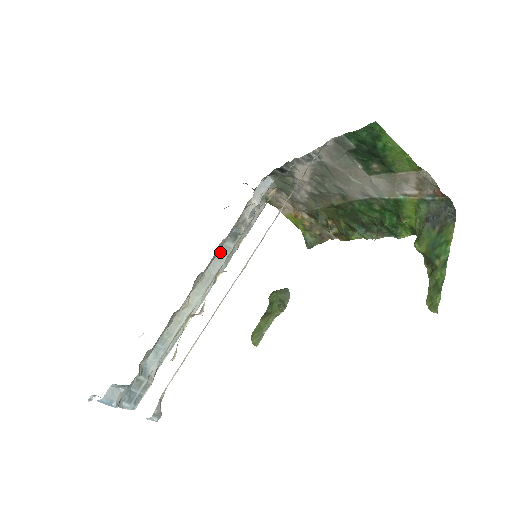
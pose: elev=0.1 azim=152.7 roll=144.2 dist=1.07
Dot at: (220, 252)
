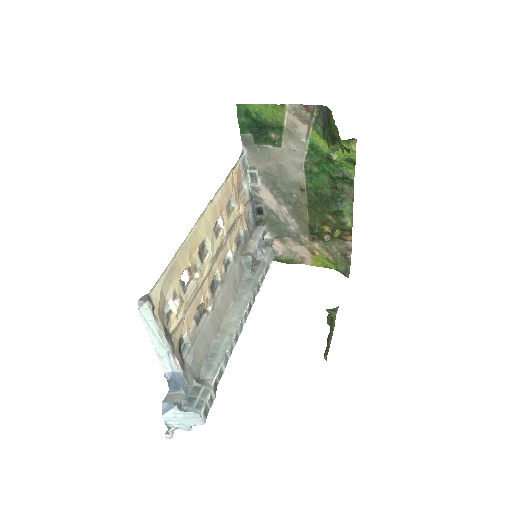
Dot at: (244, 284)
